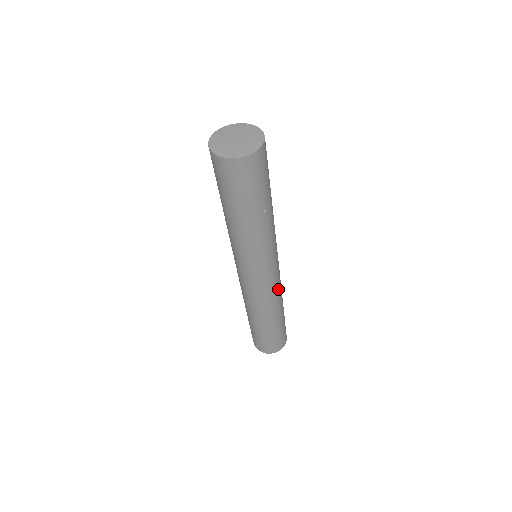
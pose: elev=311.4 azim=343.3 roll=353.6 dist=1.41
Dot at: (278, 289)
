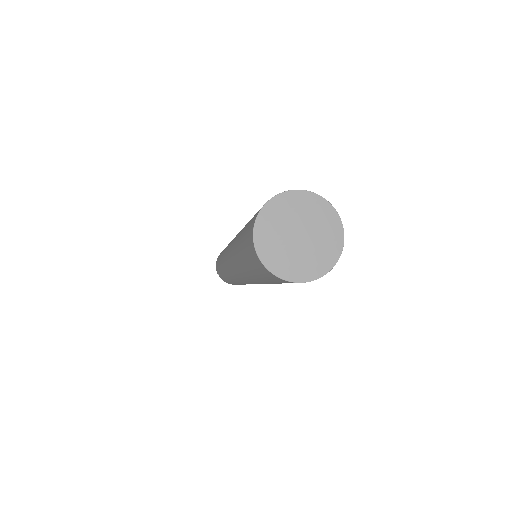
Dot at: occluded
